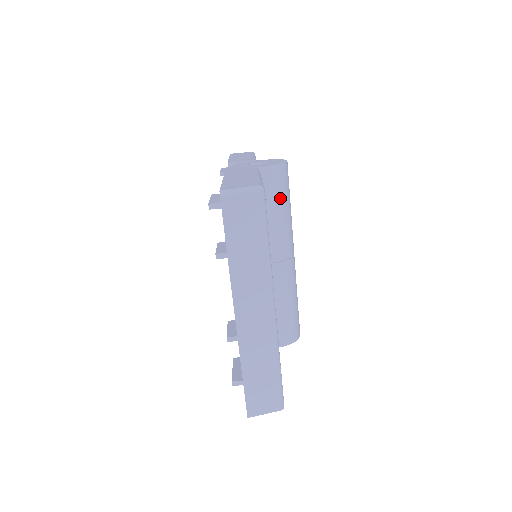
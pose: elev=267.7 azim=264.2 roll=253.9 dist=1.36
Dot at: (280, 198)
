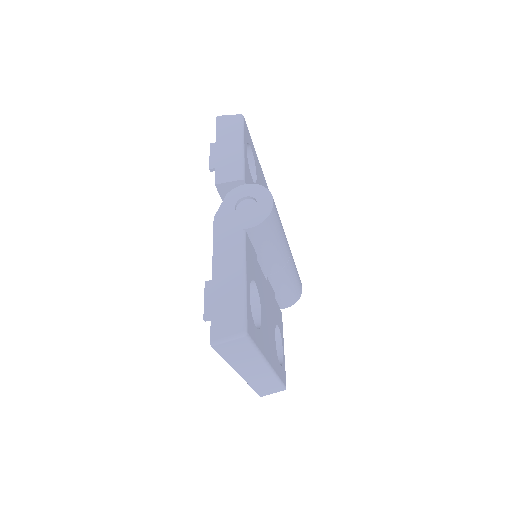
Dot at: (270, 239)
